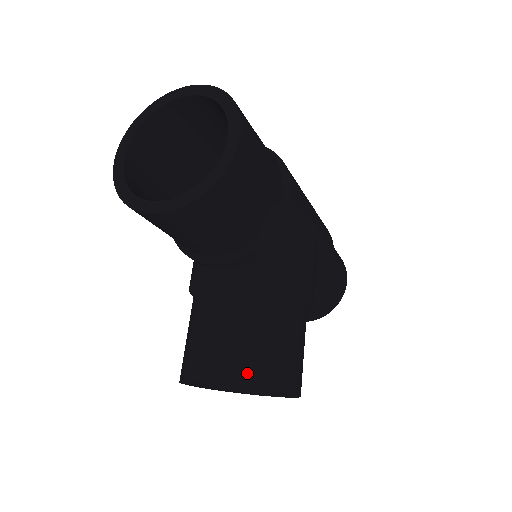
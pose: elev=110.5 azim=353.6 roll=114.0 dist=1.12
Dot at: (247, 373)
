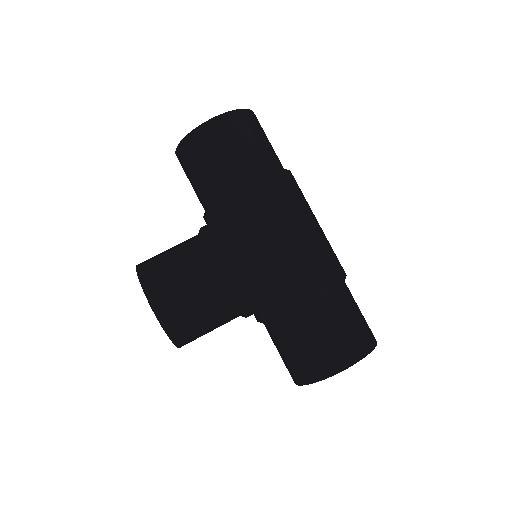
Dot at: (144, 265)
